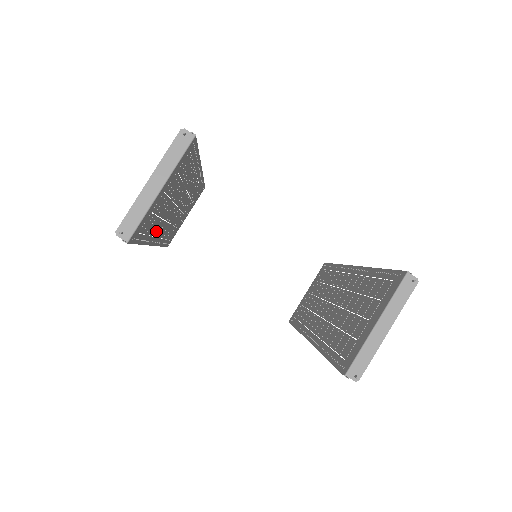
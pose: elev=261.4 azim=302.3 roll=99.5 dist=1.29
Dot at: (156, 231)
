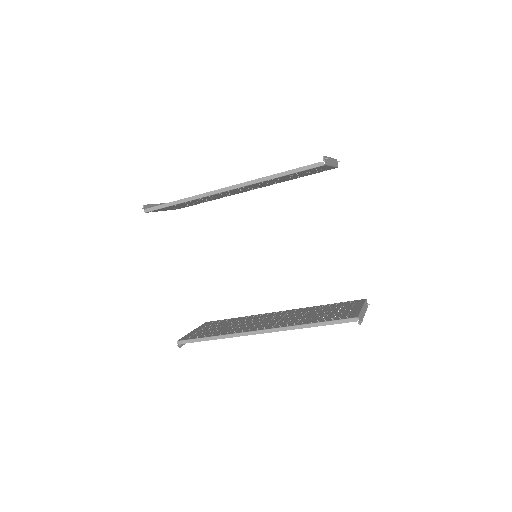
Dot at: (257, 184)
